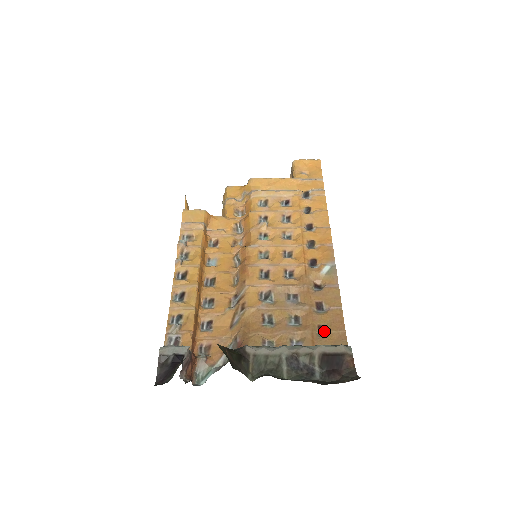
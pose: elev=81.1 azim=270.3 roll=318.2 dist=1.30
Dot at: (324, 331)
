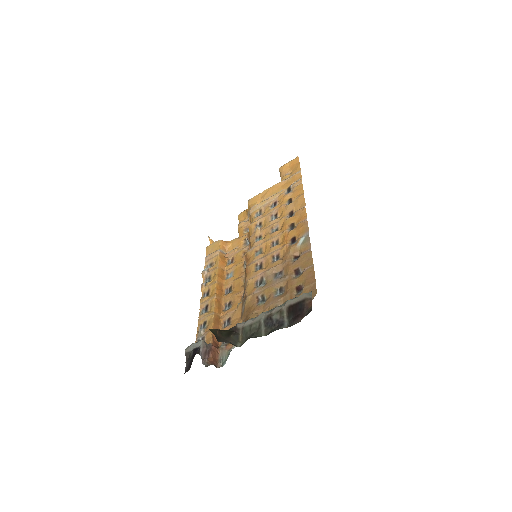
Dot at: (301, 290)
